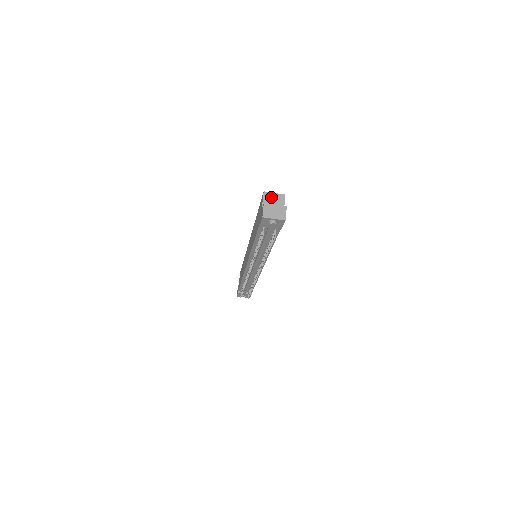
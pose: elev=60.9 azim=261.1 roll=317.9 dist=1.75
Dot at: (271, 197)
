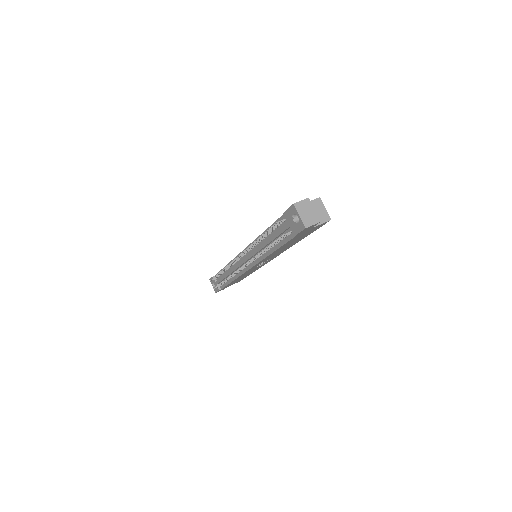
Dot at: (319, 207)
